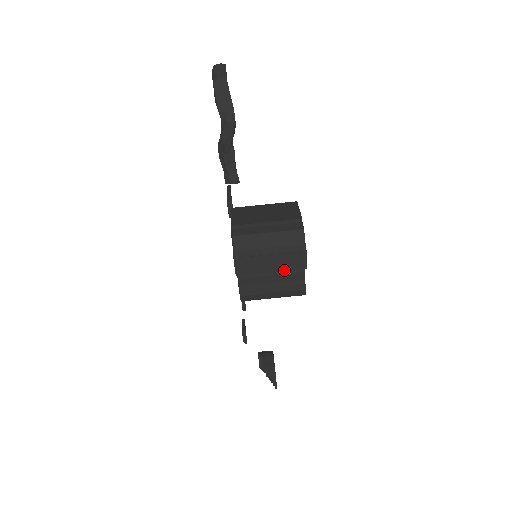
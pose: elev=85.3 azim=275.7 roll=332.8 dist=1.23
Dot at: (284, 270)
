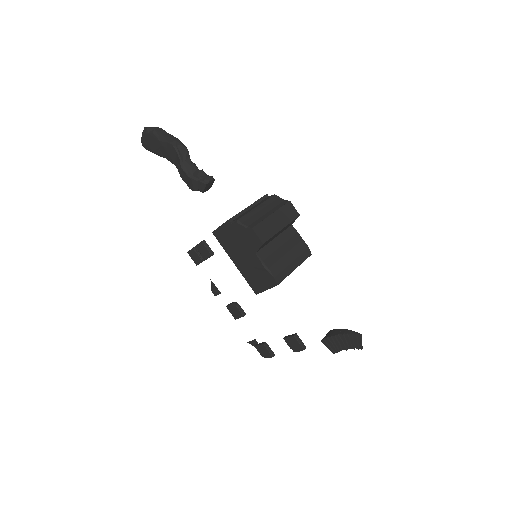
Dot at: (288, 223)
